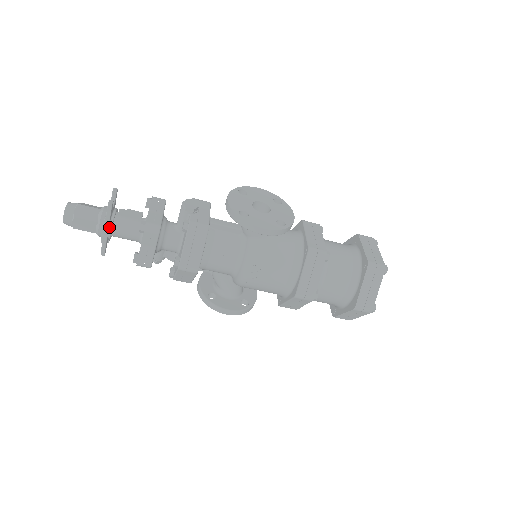
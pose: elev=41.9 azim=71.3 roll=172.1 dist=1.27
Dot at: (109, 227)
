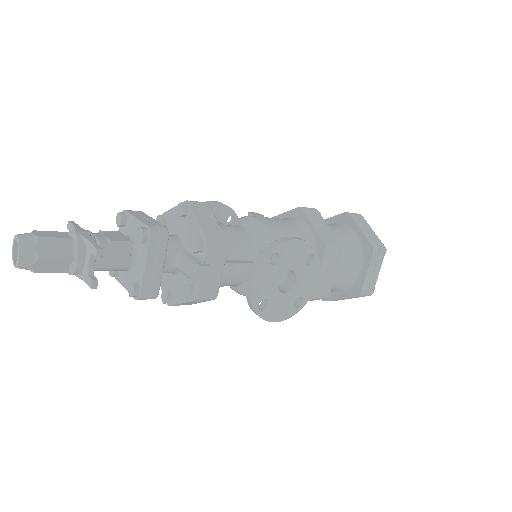
Dot at: occluded
